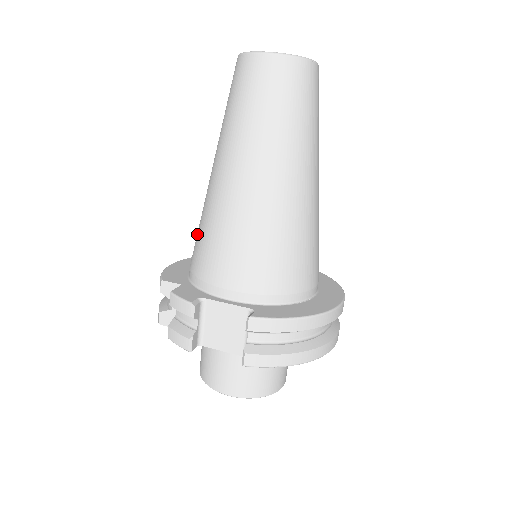
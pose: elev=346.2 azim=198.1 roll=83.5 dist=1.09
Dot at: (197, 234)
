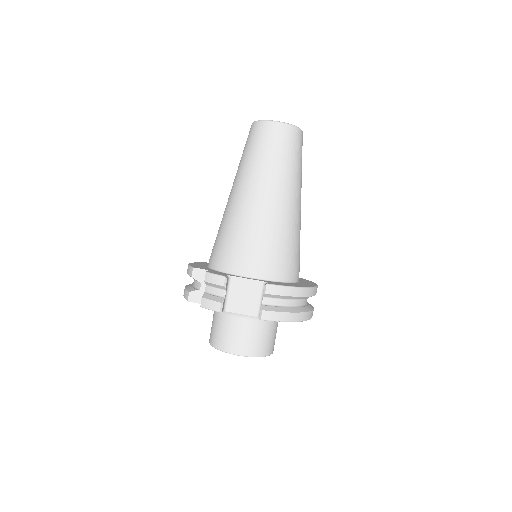
Dot at: (218, 237)
